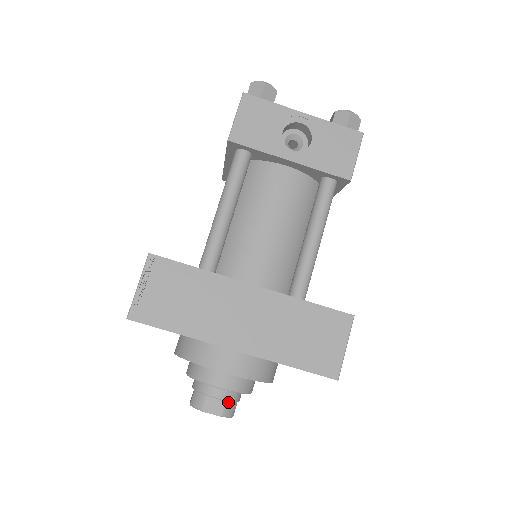
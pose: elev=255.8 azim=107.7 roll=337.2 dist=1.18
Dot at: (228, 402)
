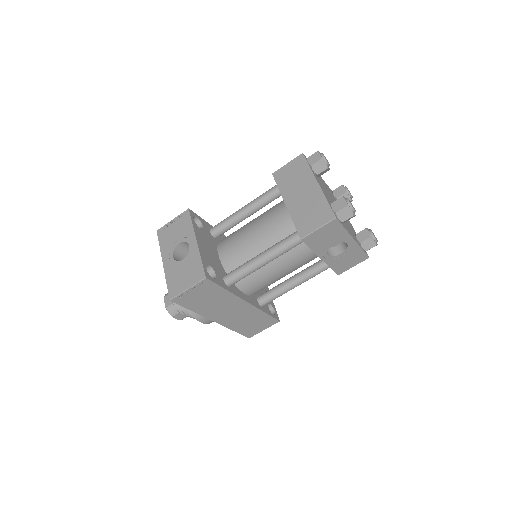
Dot at: occluded
